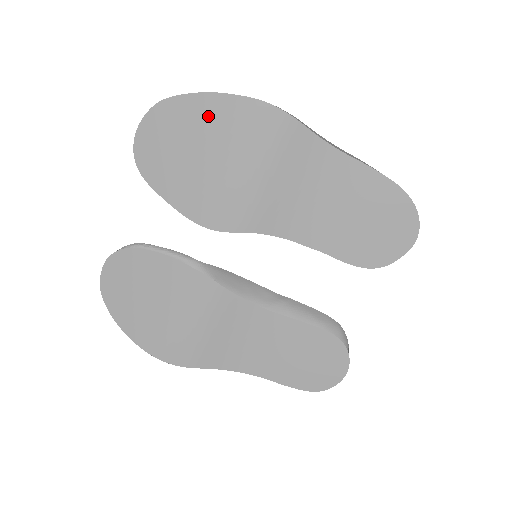
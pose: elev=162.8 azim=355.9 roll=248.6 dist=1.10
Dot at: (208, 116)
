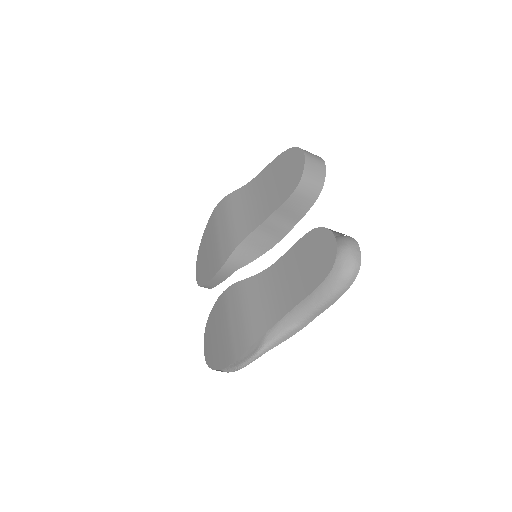
Dot at: (207, 235)
